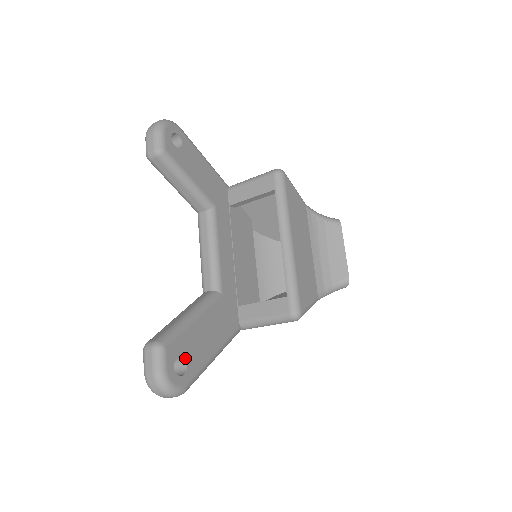
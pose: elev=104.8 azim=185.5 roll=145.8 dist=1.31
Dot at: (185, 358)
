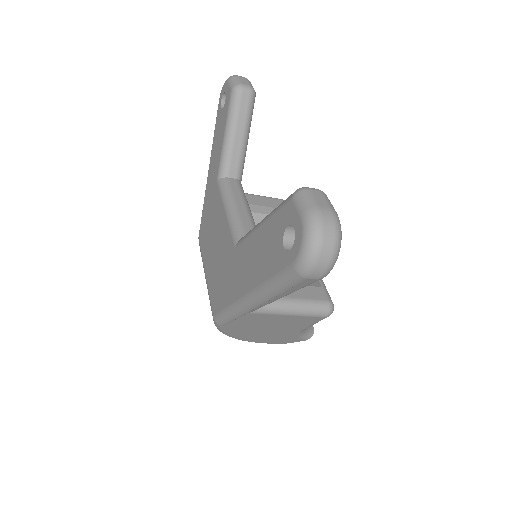
Dot at: occluded
